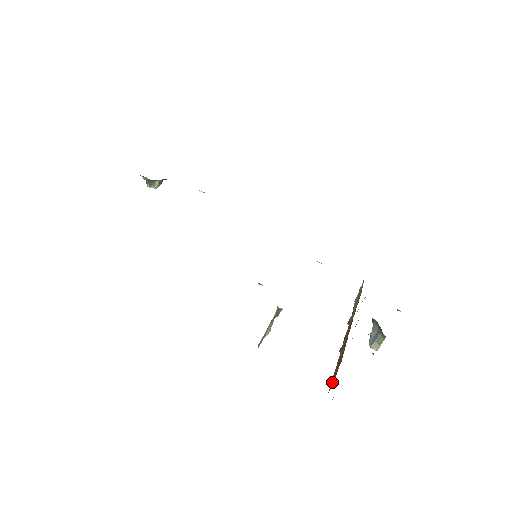
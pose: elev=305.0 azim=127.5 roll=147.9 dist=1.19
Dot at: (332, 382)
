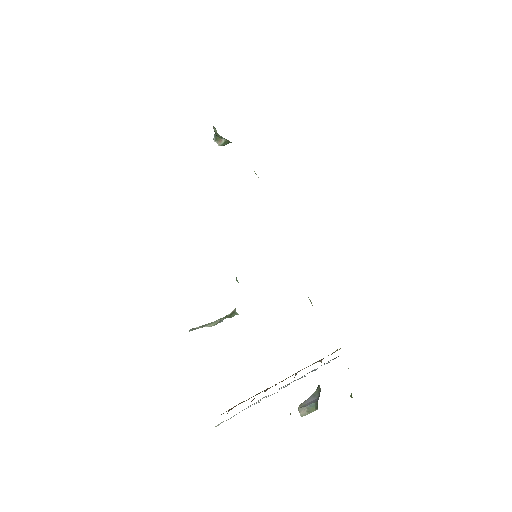
Dot at: (229, 409)
